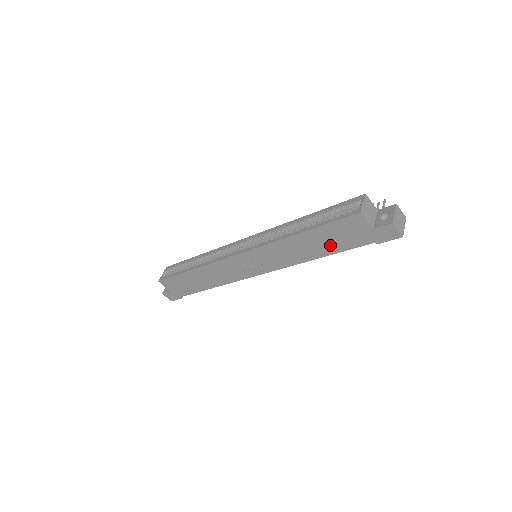
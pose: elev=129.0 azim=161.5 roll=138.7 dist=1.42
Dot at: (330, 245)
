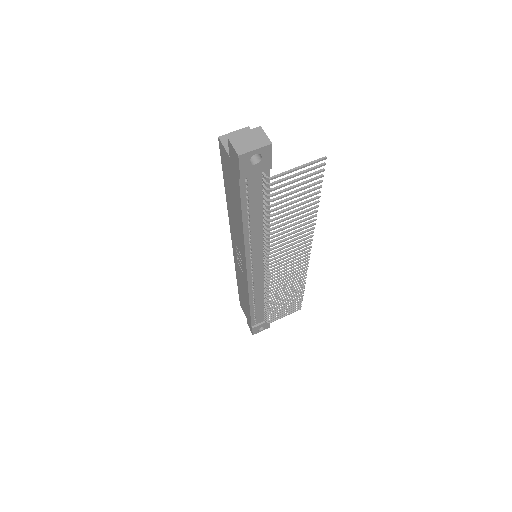
Dot at: (236, 201)
